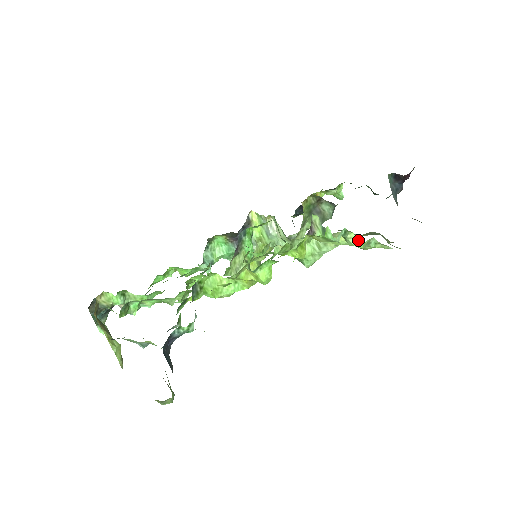
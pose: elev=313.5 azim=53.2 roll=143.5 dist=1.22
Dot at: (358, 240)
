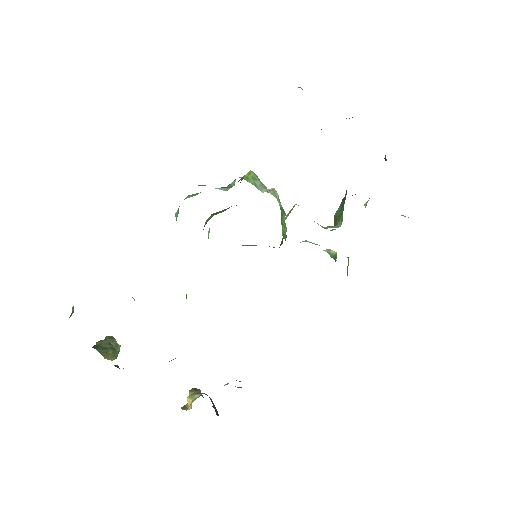
Dot at: occluded
